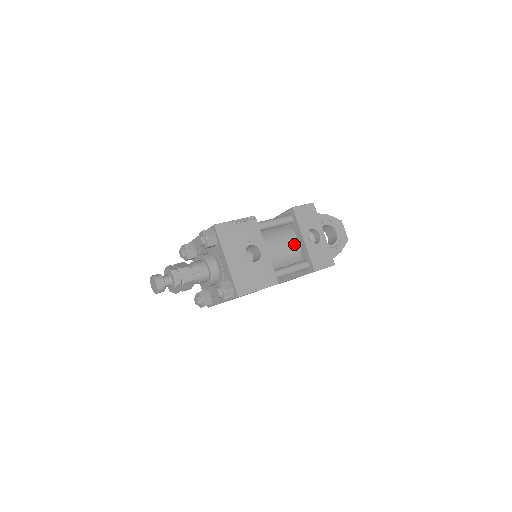
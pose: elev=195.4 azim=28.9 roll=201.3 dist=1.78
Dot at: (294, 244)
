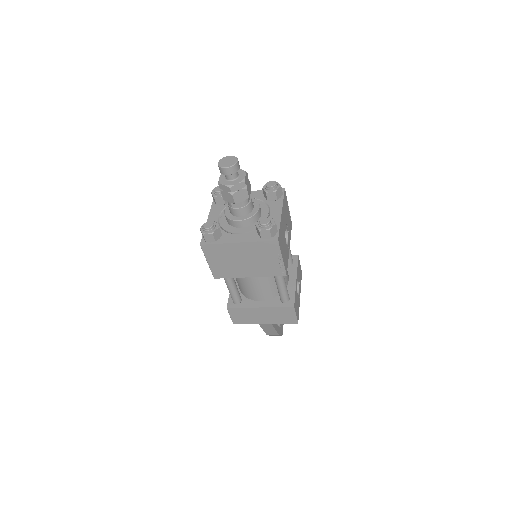
Dot at: (287, 276)
